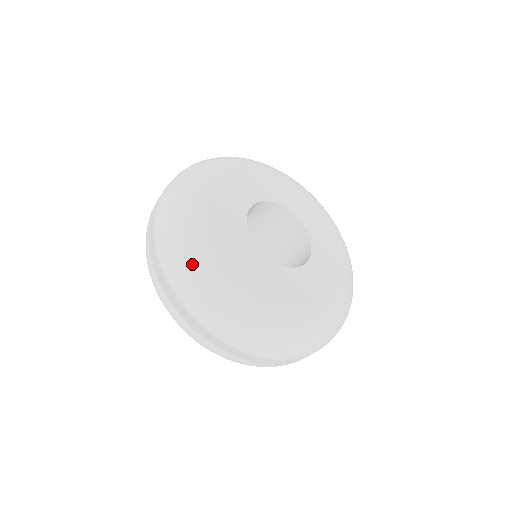
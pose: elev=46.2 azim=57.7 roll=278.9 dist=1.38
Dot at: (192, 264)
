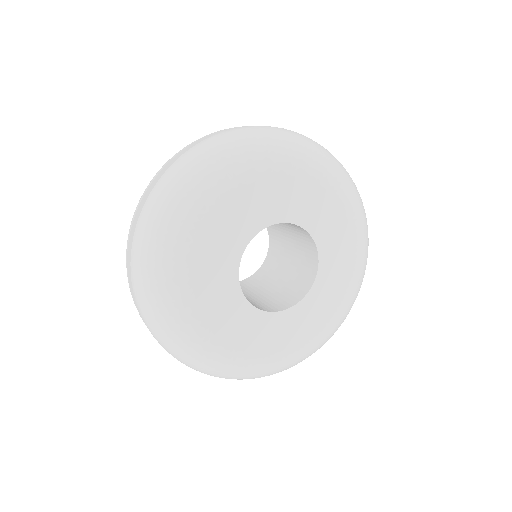
Dot at: (174, 203)
